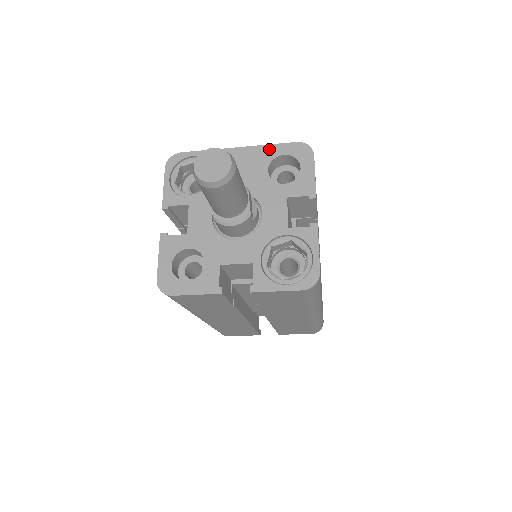
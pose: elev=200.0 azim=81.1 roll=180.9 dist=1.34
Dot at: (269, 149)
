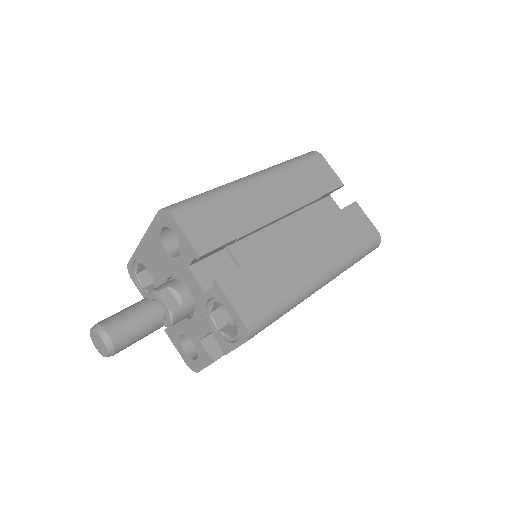
Dot at: (153, 229)
